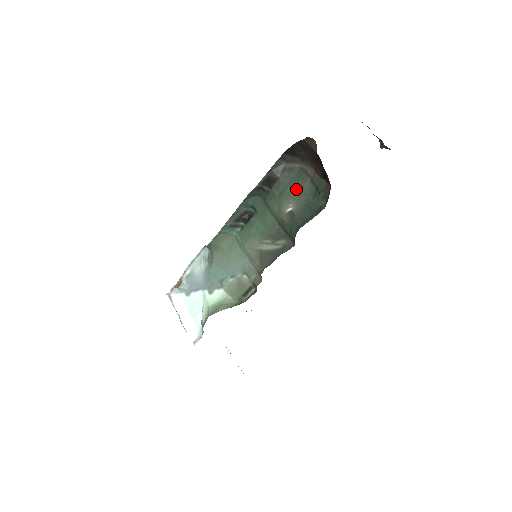
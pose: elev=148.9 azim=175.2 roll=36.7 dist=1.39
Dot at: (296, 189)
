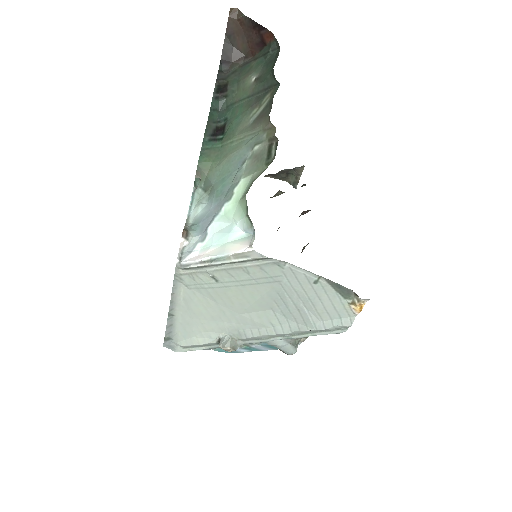
Dot at: (248, 71)
